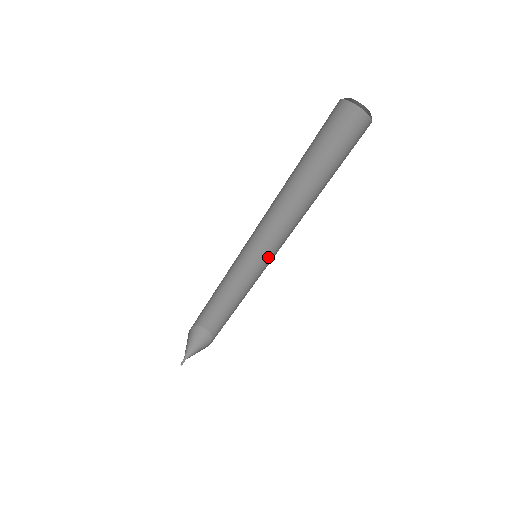
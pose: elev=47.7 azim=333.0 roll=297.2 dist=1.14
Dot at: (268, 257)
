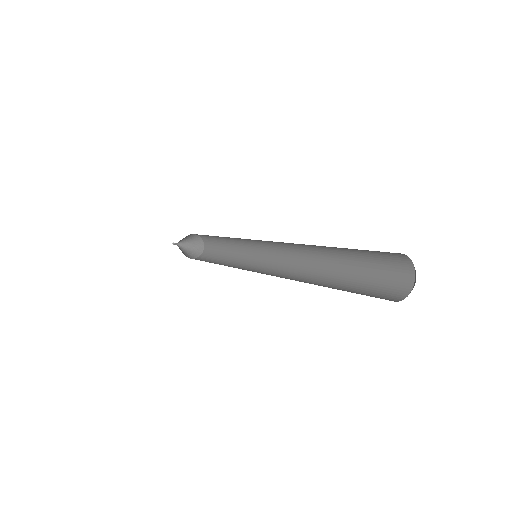
Dot at: (269, 258)
